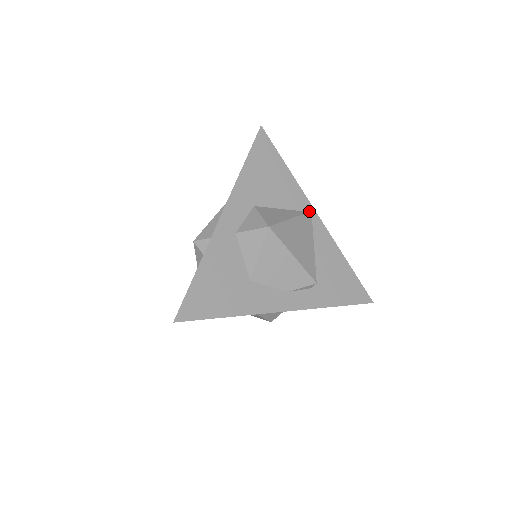
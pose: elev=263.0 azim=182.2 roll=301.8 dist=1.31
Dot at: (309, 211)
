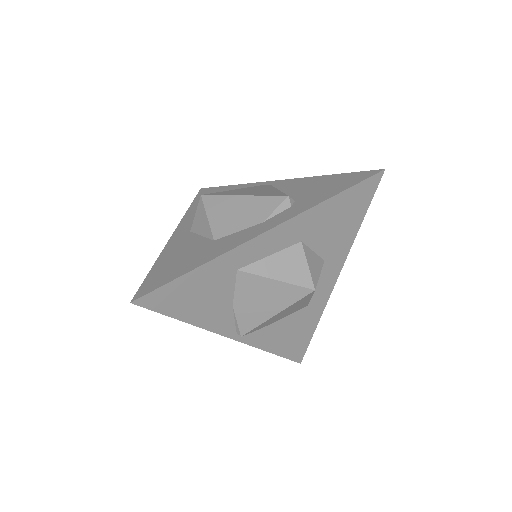
Dot at: occluded
